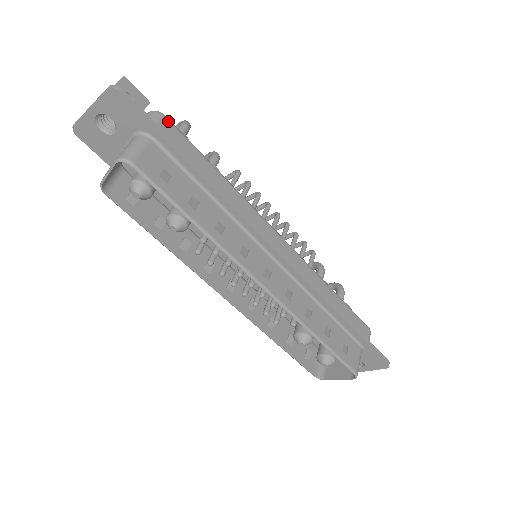
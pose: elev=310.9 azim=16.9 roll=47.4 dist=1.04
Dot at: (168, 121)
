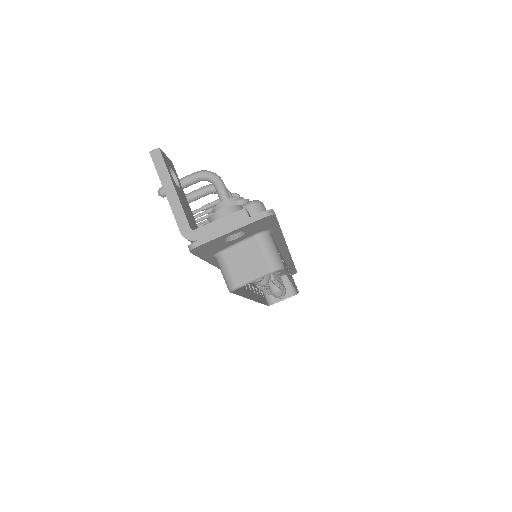
Dot at: (264, 206)
